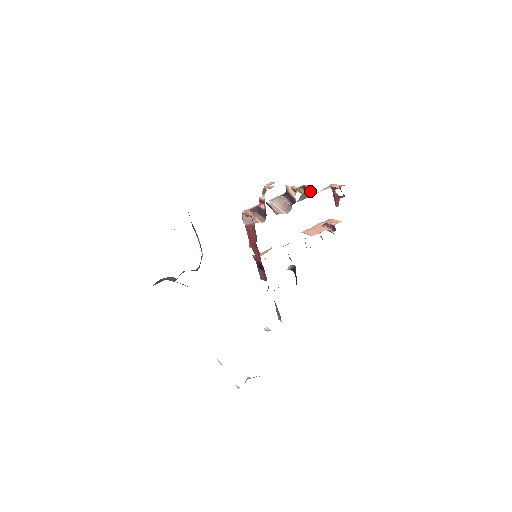
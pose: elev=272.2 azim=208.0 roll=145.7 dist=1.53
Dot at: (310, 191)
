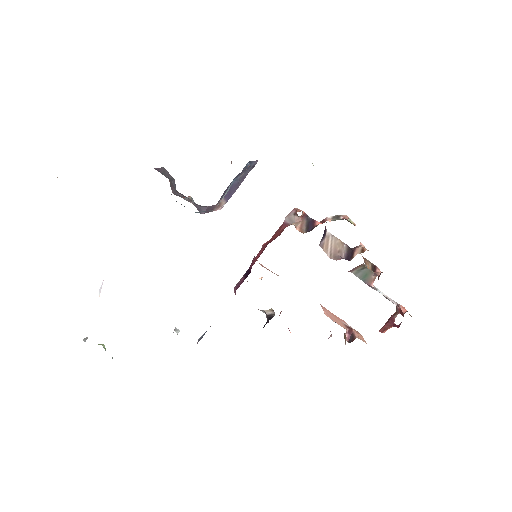
Dot at: occluded
